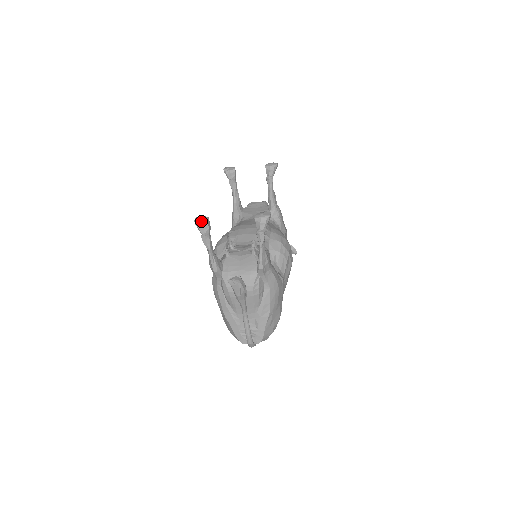
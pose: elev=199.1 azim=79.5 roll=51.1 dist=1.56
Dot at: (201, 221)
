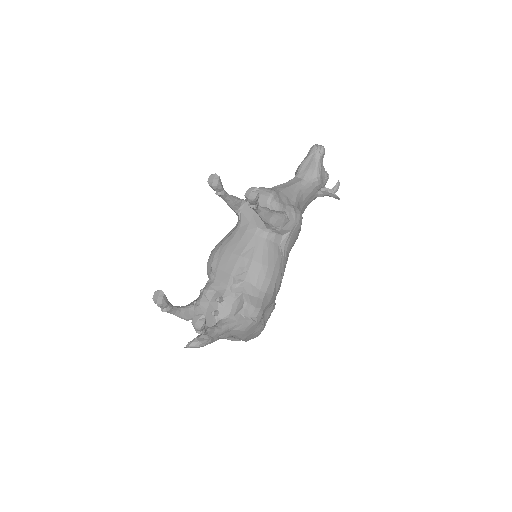
Dot at: (156, 303)
